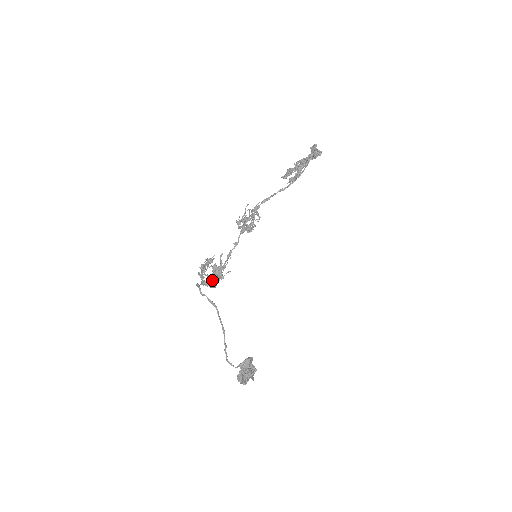
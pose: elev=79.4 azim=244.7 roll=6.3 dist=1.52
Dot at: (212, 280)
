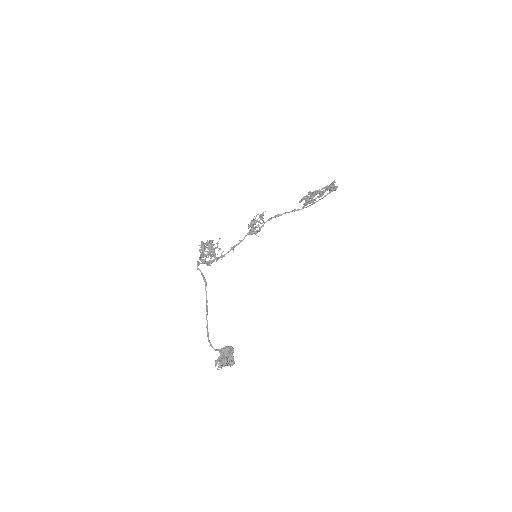
Dot at: (205, 254)
